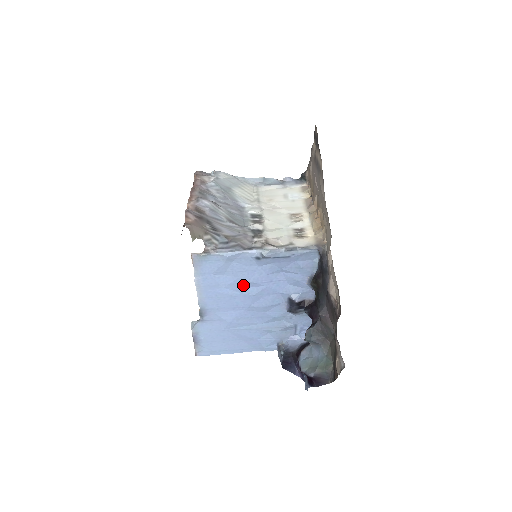
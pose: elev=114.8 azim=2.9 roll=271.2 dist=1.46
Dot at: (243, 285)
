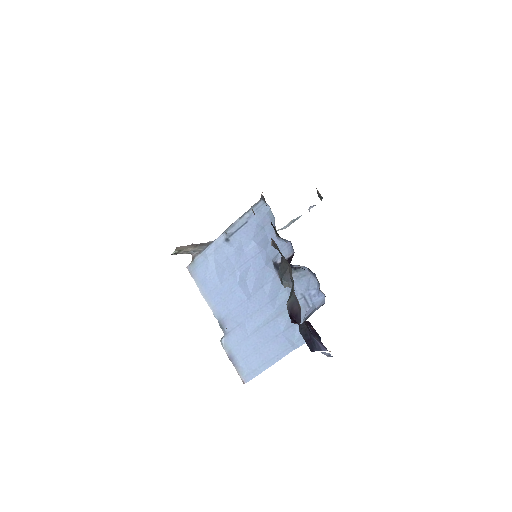
Dot at: (234, 275)
